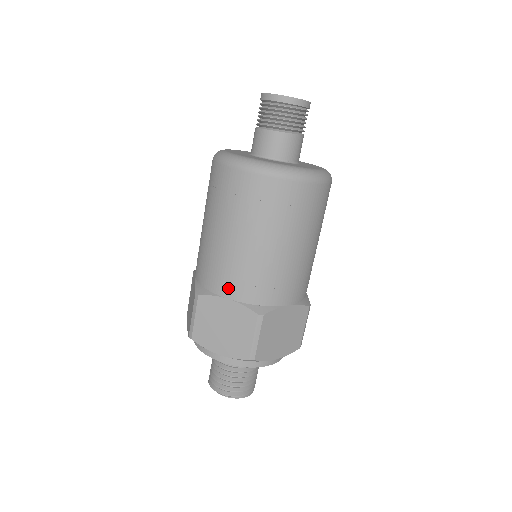
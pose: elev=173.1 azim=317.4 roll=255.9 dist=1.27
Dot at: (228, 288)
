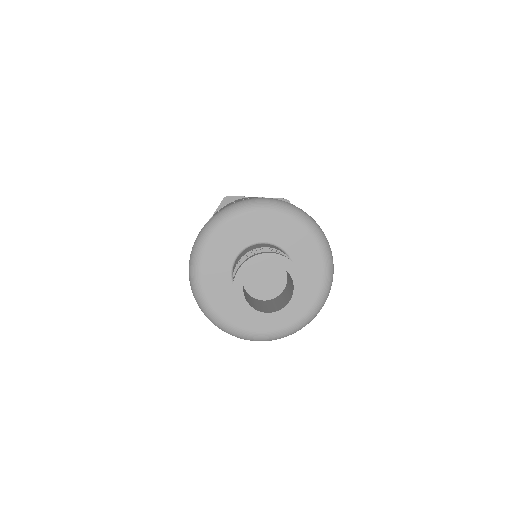
Dot at: occluded
